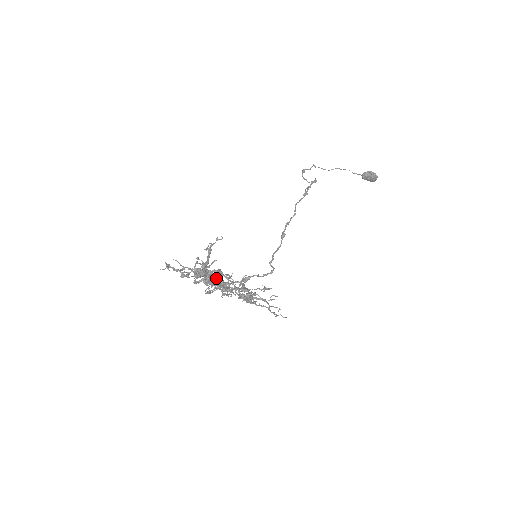
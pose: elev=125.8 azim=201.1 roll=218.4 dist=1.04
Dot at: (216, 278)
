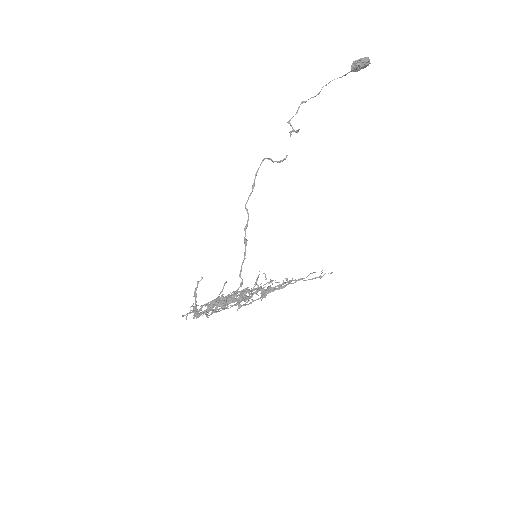
Dot at: (217, 307)
